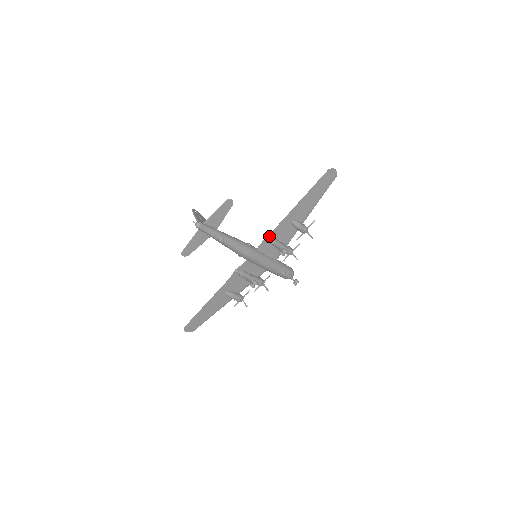
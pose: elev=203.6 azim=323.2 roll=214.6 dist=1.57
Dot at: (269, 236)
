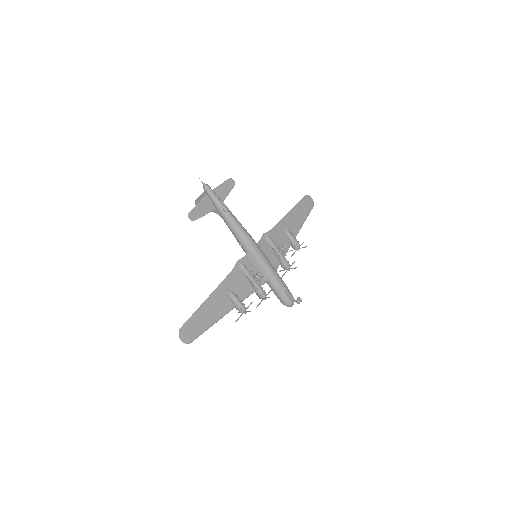
Dot at: (267, 235)
